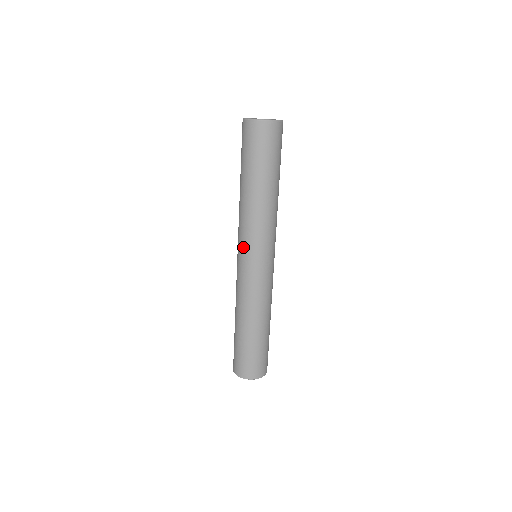
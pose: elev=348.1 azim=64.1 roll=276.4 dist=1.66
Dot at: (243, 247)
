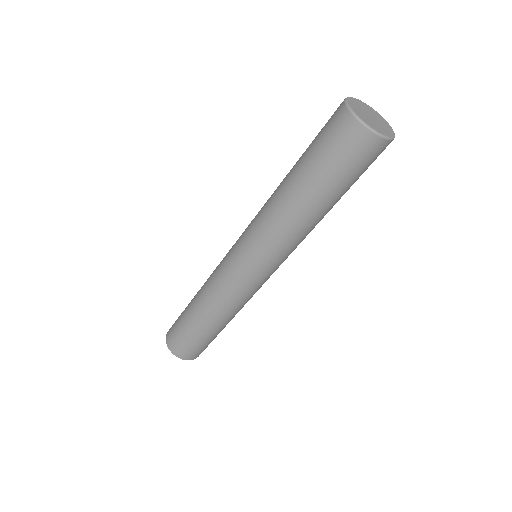
Dot at: (247, 248)
